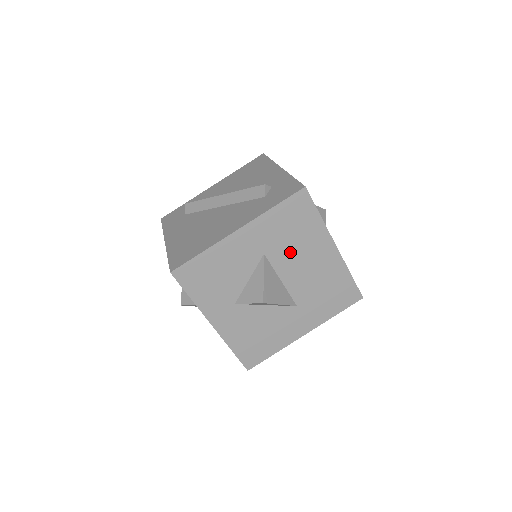
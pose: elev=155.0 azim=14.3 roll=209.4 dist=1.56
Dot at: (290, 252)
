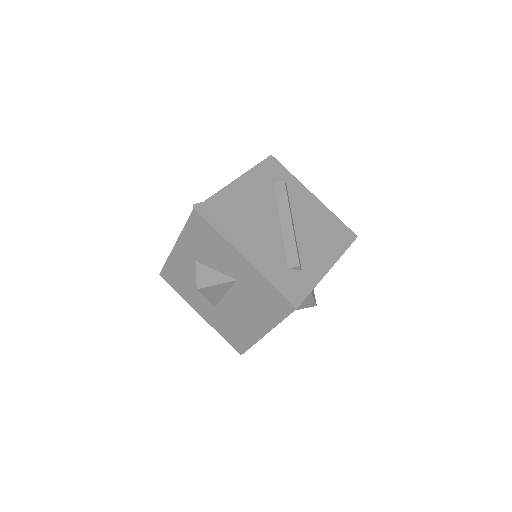
Dot at: (247, 300)
